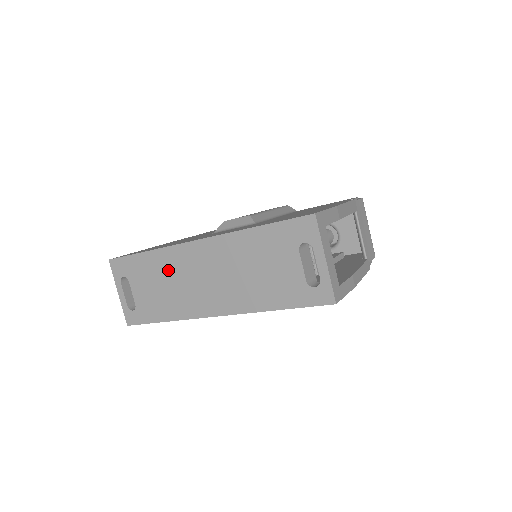
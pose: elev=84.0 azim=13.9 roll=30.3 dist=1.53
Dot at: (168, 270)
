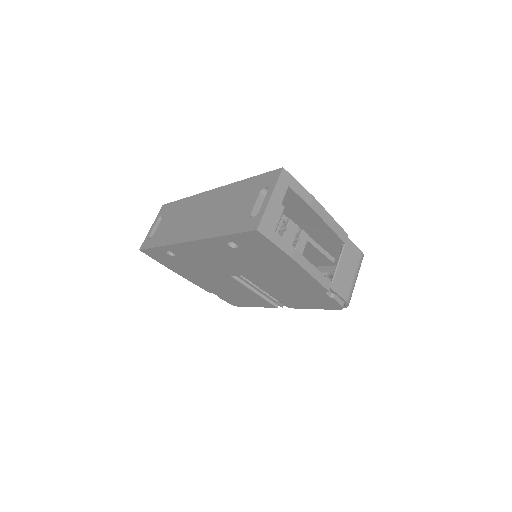
Dot at: (186, 210)
